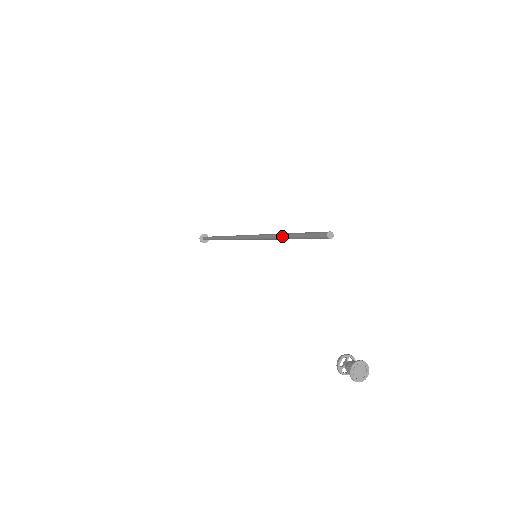
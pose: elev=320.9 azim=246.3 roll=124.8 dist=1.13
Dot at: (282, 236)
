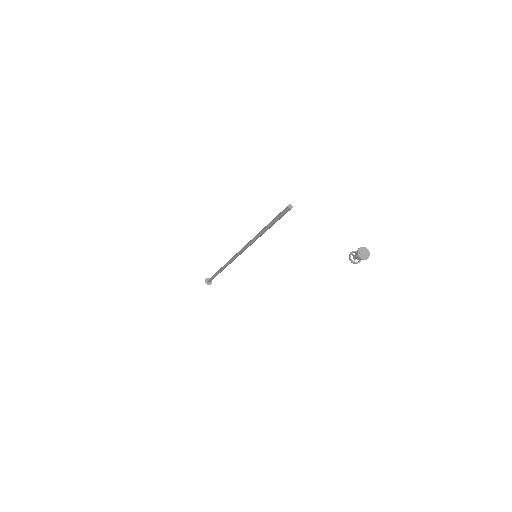
Dot at: (264, 230)
